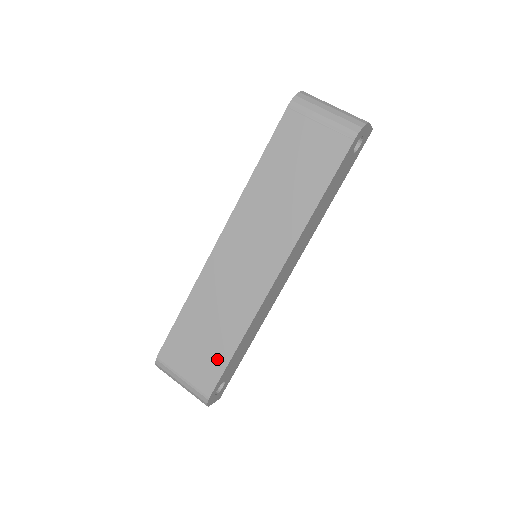
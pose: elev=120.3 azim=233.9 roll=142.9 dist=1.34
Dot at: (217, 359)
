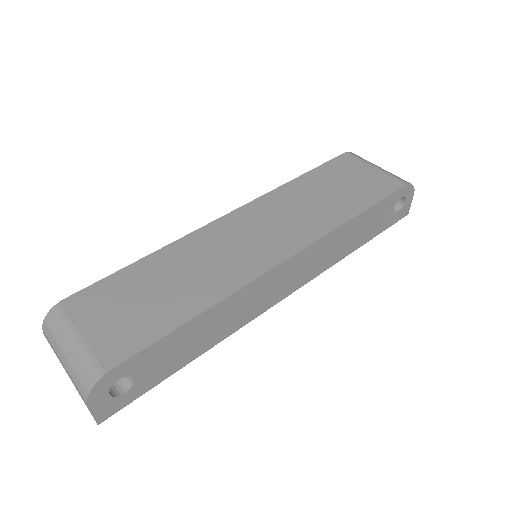
Dot at: (154, 324)
